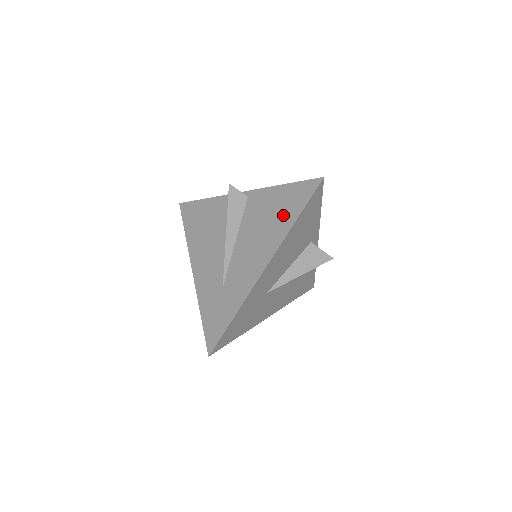
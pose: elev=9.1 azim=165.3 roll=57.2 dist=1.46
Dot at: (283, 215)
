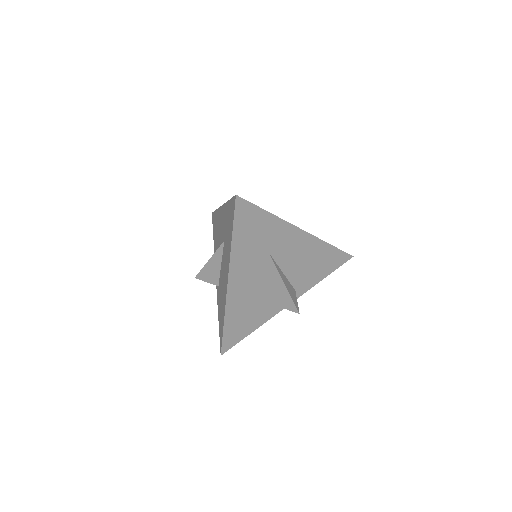
Dot at: occluded
